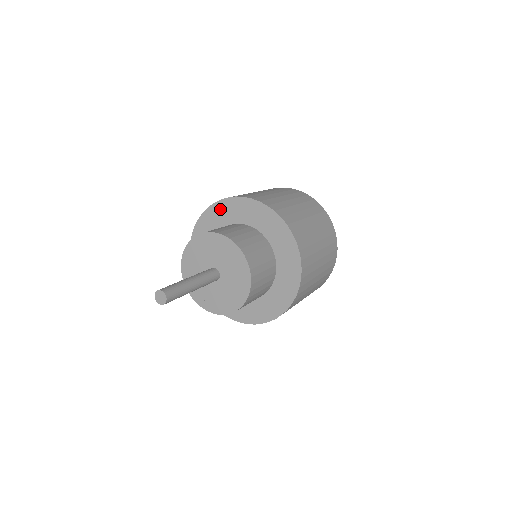
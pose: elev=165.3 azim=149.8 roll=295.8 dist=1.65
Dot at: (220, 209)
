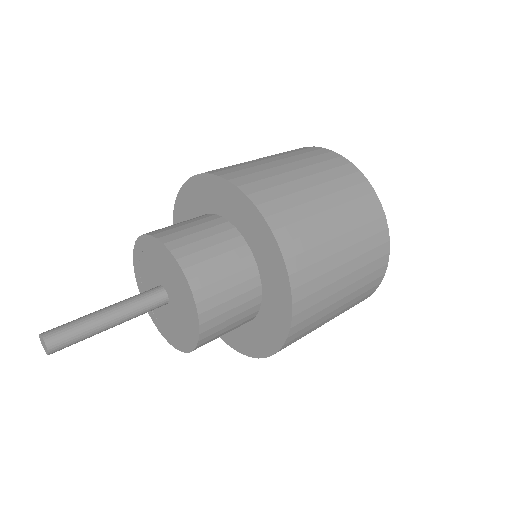
Dot at: (181, 209)
